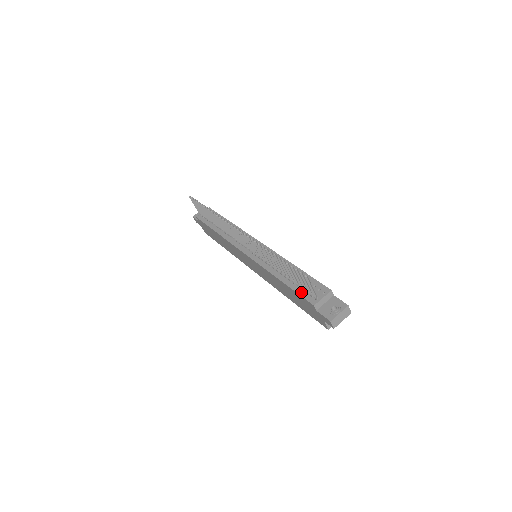
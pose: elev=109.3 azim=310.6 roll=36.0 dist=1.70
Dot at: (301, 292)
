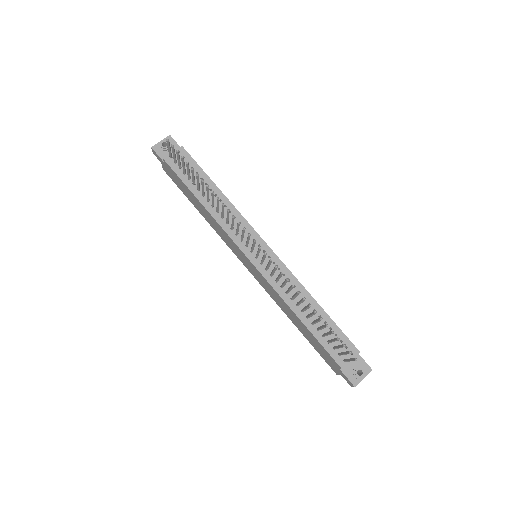
Dot at: (327, 346)
